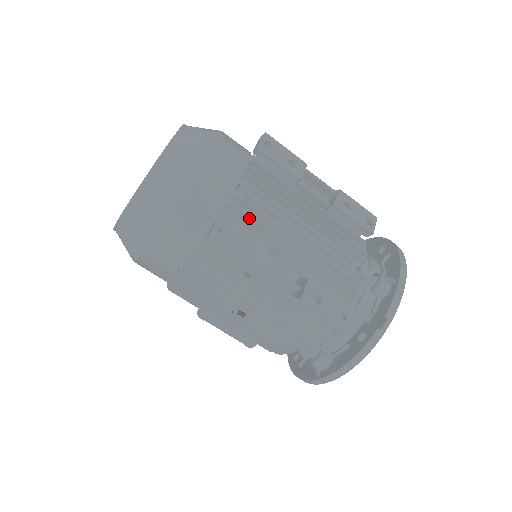
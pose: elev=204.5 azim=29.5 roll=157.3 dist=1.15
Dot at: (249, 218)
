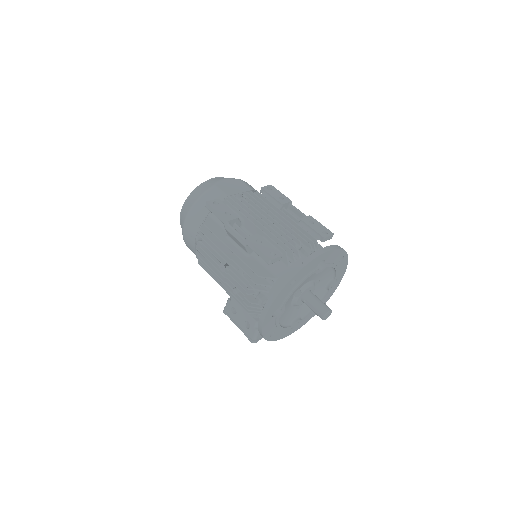
Dot at: (238, 207)
